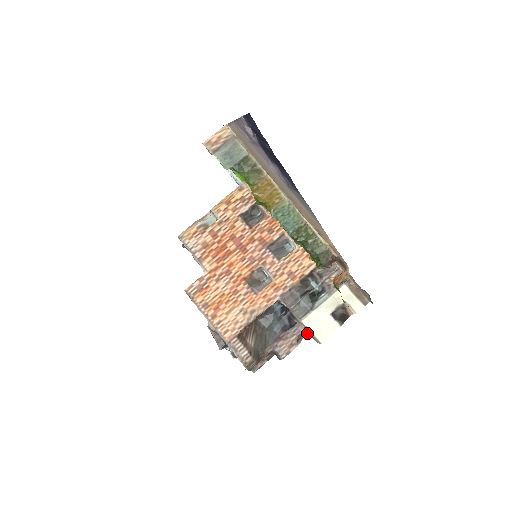
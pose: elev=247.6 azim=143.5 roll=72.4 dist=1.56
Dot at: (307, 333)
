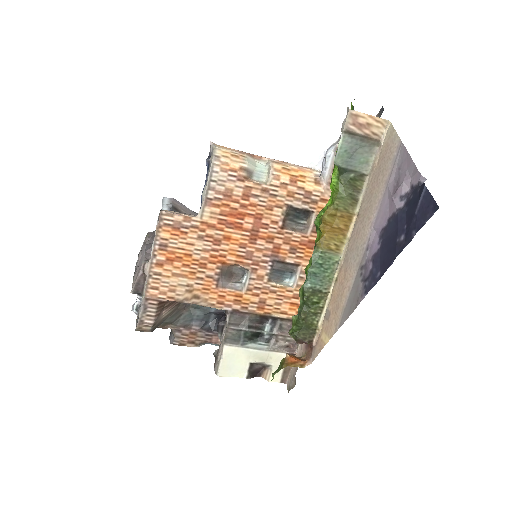
Dot at: (216, 353)
